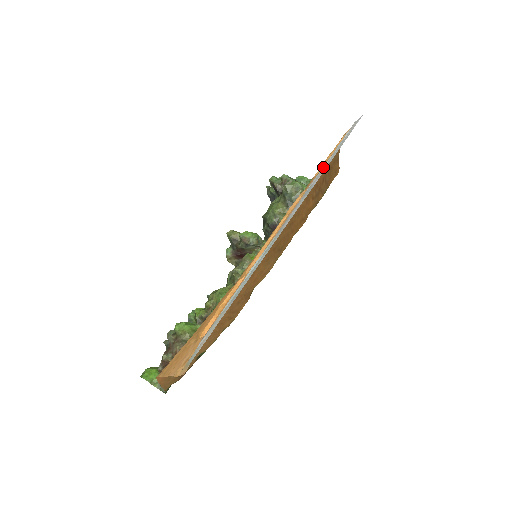
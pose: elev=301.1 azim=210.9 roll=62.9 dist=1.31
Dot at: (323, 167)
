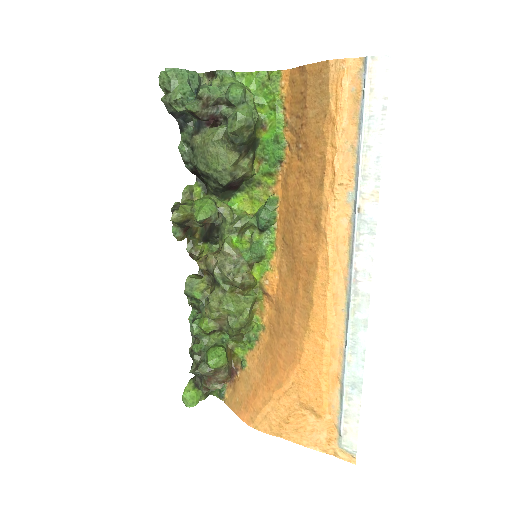
Dot at: (361, 172)
